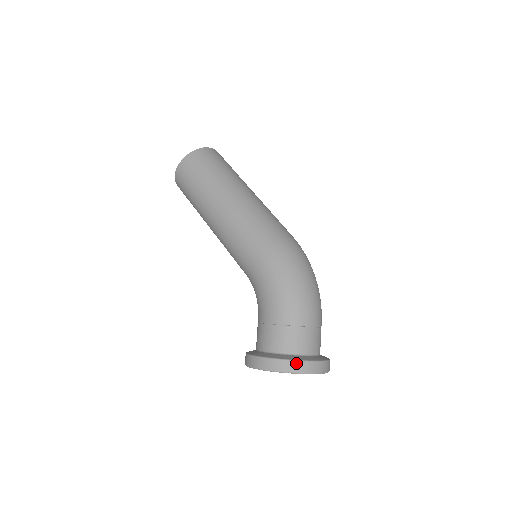
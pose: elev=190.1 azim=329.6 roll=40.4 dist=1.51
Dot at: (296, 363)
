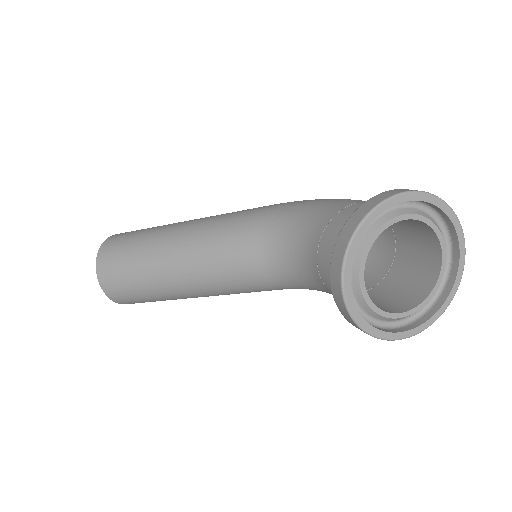
Dot at: occluded
